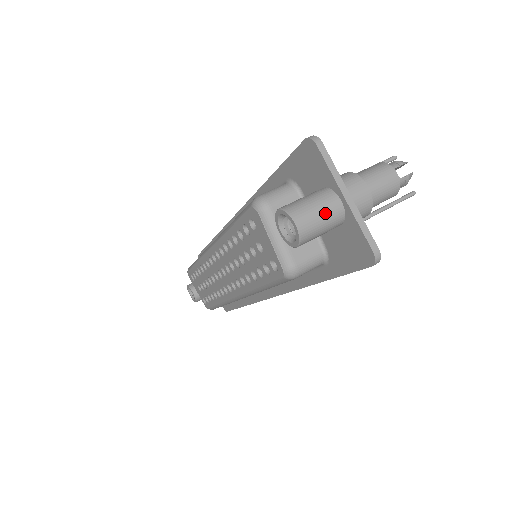
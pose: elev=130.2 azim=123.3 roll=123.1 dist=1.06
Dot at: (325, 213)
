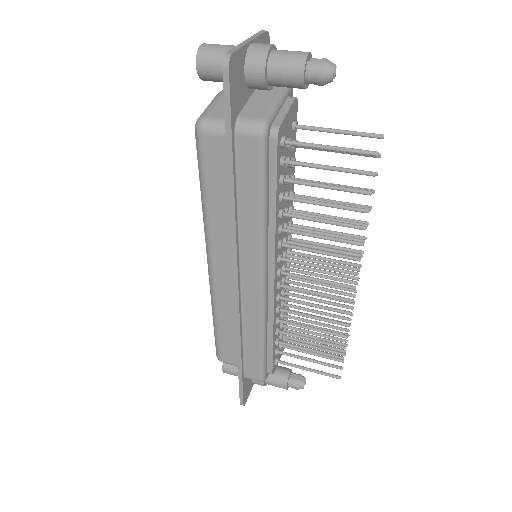
Dot at: (226, 47)
